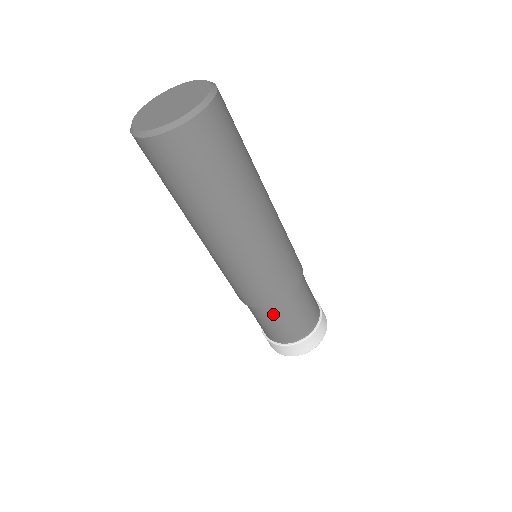
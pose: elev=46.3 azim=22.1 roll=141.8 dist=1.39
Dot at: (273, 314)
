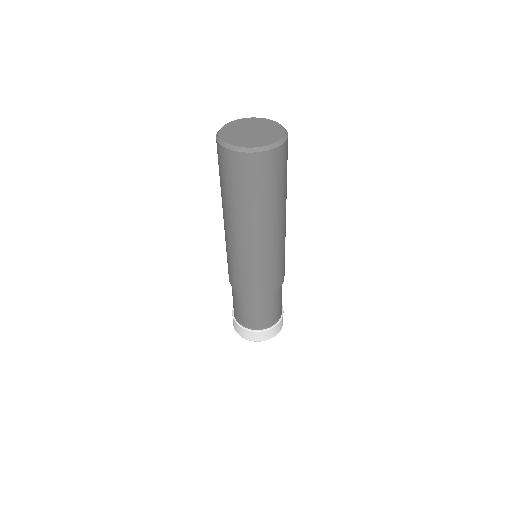
Dot at: (241, 299)
